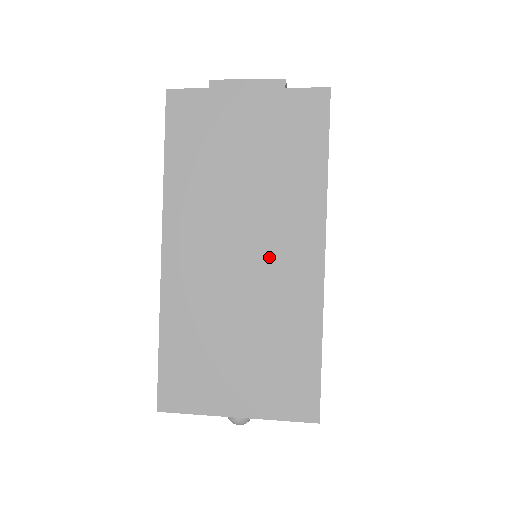
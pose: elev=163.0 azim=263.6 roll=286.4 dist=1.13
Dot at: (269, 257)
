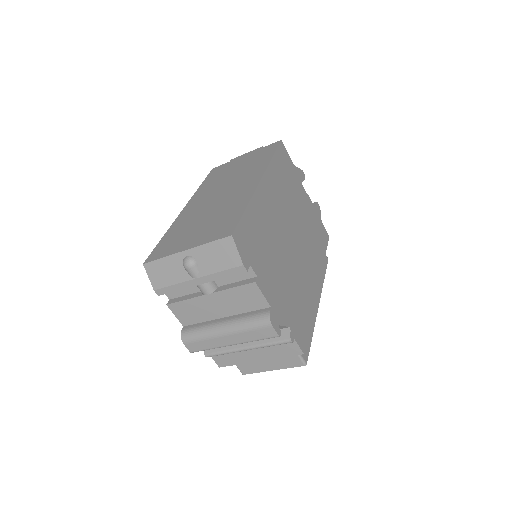
Dot at: (233, 190)
